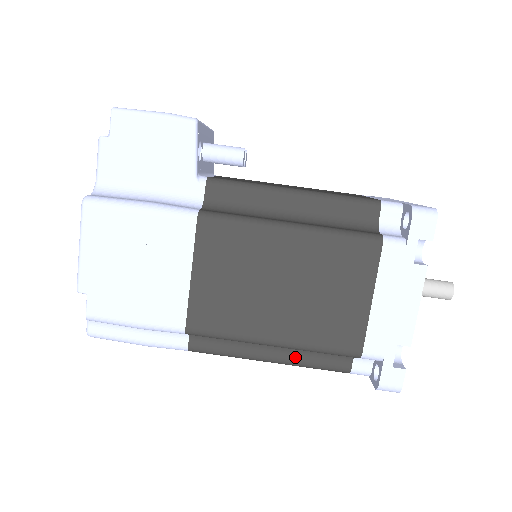
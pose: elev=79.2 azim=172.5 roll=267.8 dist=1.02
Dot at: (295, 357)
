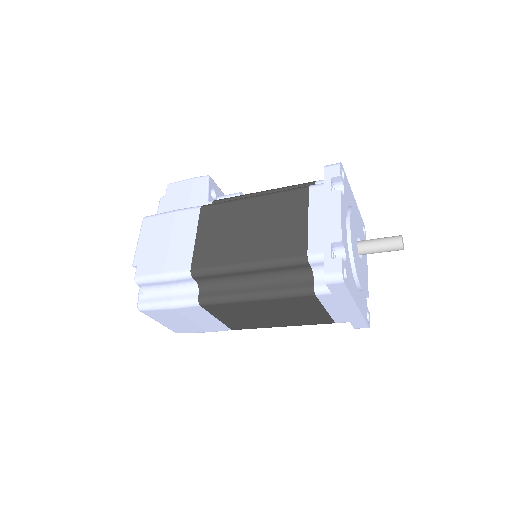
Dot at: (271, 288)
